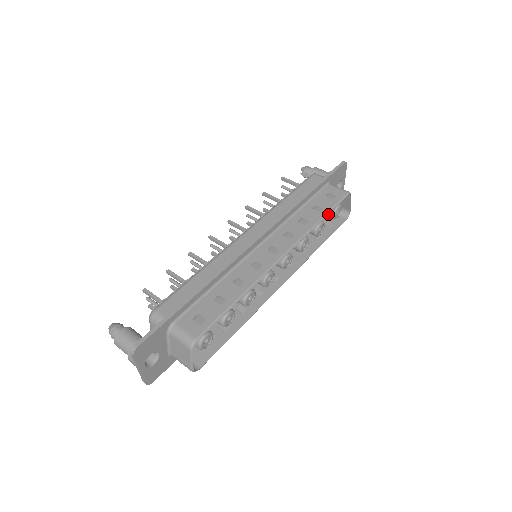
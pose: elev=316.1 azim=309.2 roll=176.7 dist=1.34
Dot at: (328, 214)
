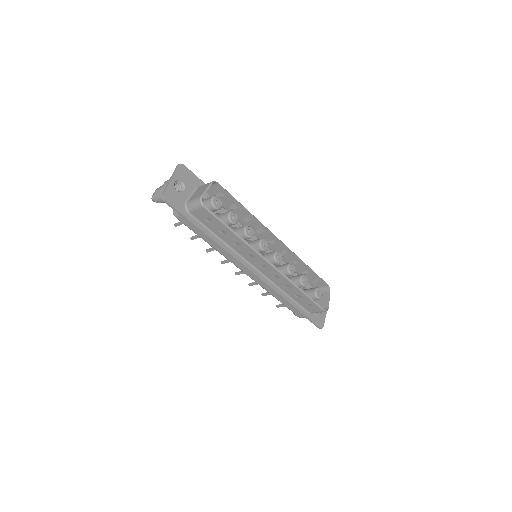
Dot at: (311, 291)
